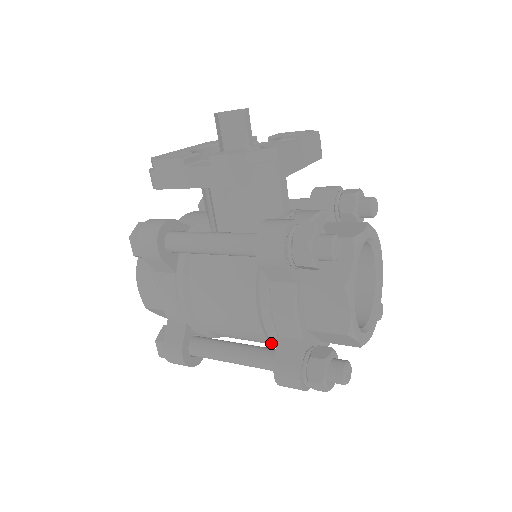
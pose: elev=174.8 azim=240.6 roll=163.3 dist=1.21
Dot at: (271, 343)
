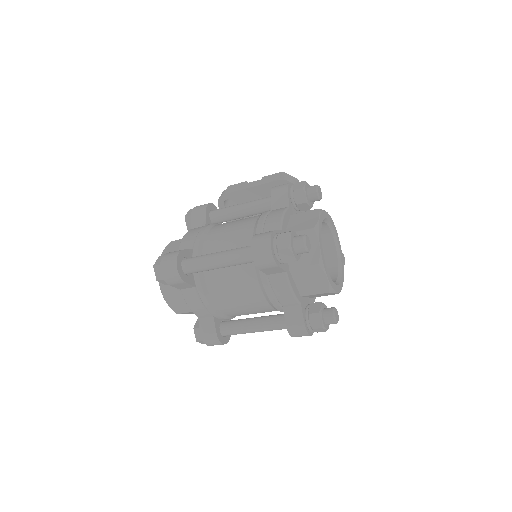
Dot at: occluded
